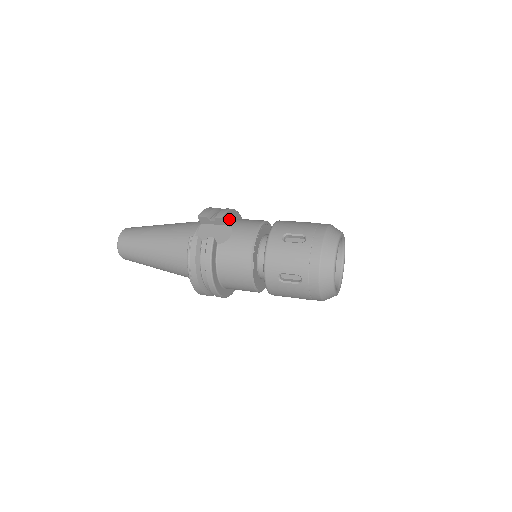
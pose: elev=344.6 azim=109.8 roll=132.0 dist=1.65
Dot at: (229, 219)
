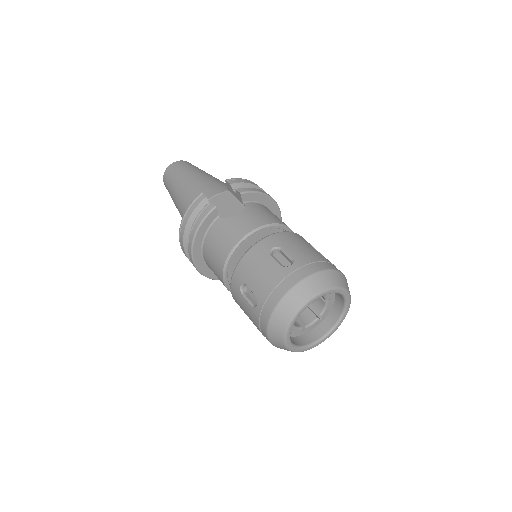
Dot at: (254, 202)
